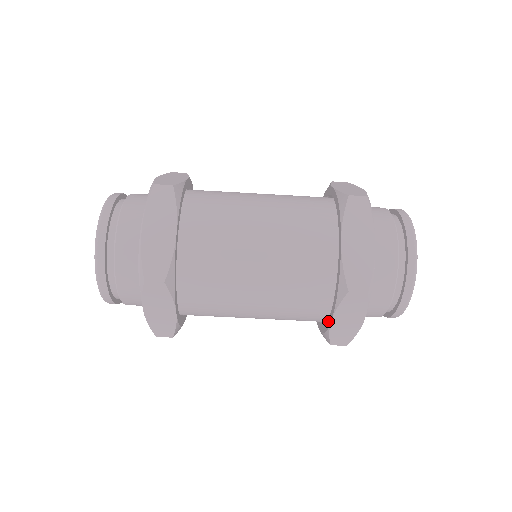
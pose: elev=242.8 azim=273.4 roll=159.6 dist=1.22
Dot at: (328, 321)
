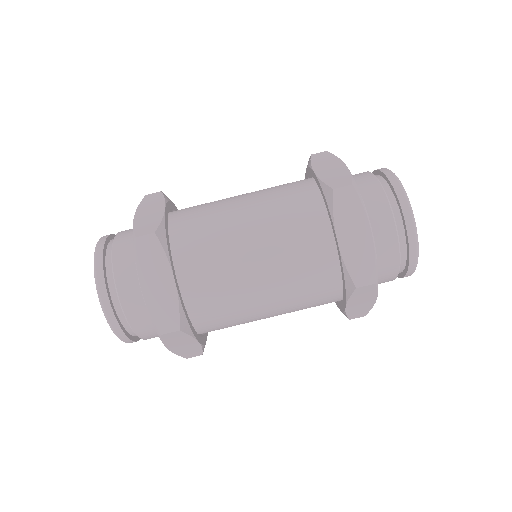
Dot at: (338, 254)
